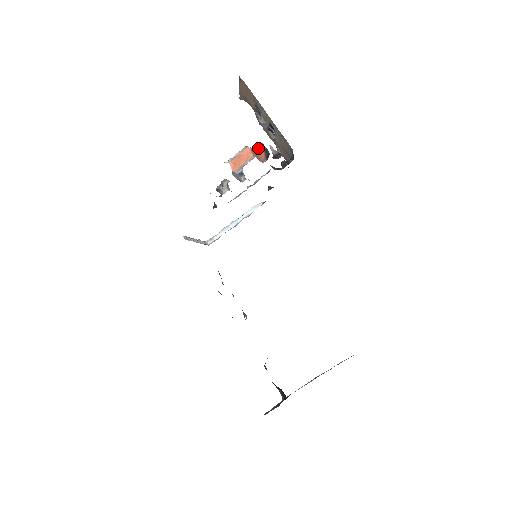
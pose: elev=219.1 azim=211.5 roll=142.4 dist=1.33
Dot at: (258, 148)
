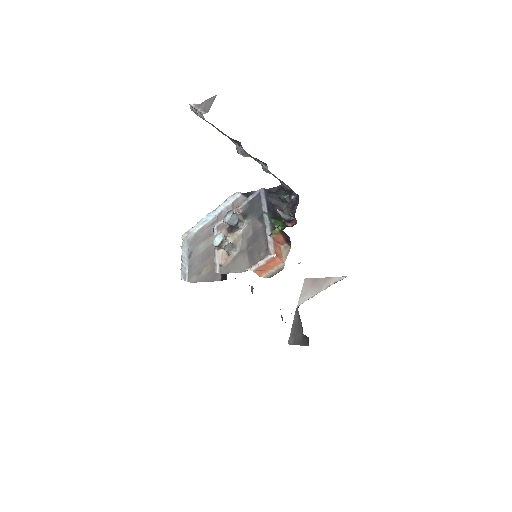
Dot at: (274, 234)
